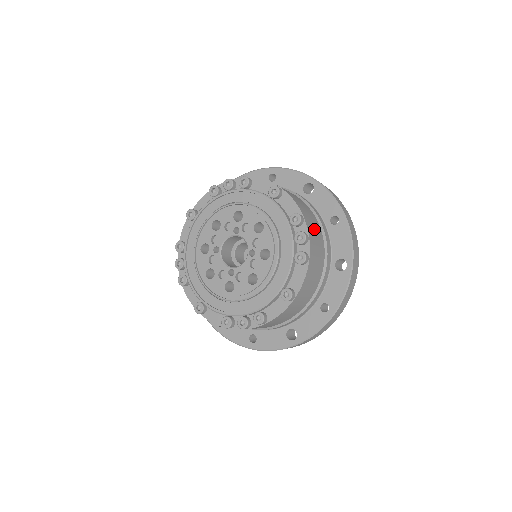
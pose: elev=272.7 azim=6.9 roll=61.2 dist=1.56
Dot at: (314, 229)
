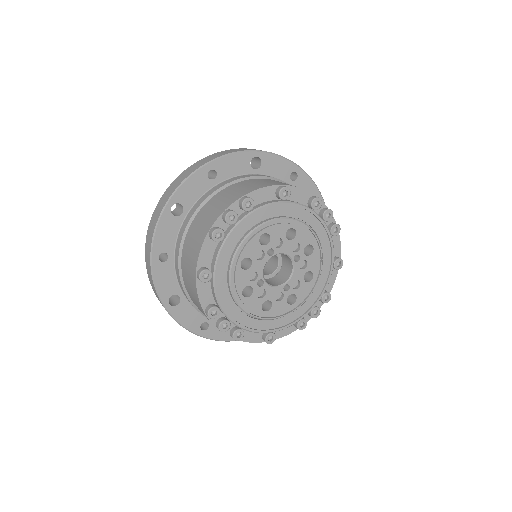
Dot at: occluded
